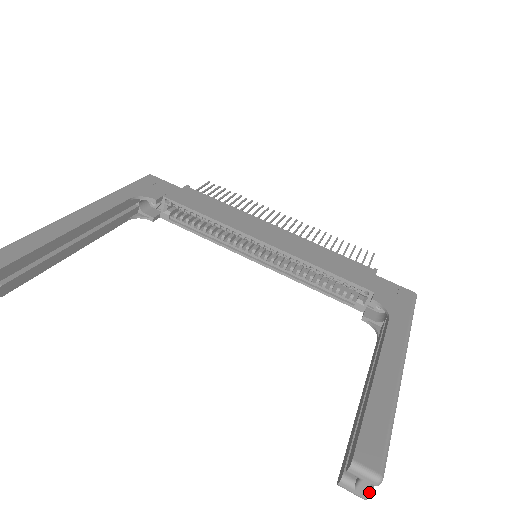
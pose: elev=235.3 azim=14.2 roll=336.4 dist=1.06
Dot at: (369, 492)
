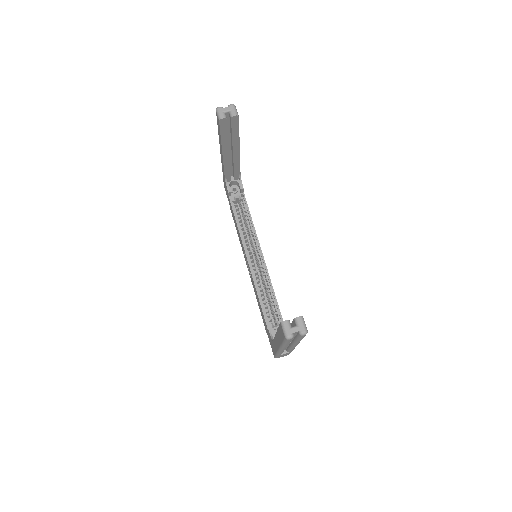
Dot at: (293, 335)
